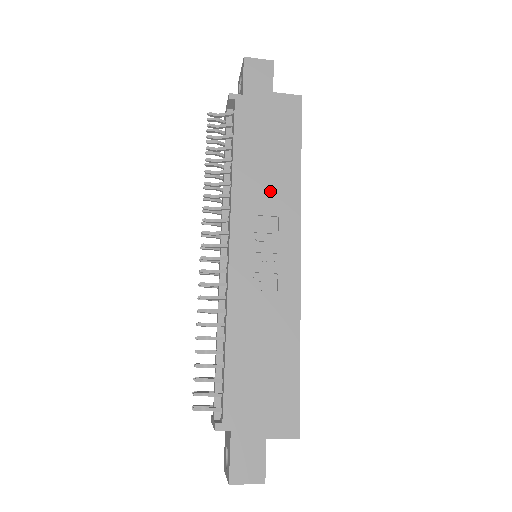
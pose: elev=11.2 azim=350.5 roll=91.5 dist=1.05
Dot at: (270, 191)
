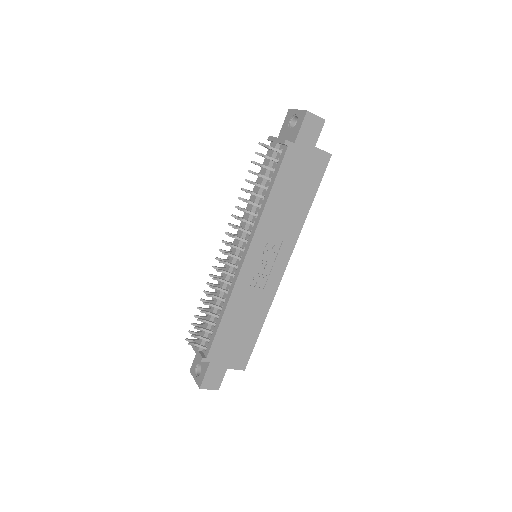
Dot at: (285, 222)
